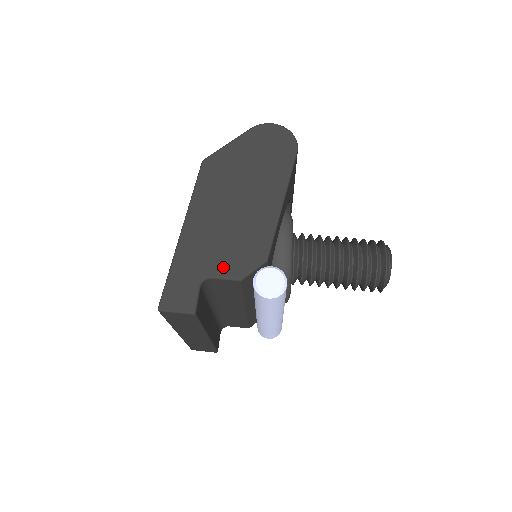
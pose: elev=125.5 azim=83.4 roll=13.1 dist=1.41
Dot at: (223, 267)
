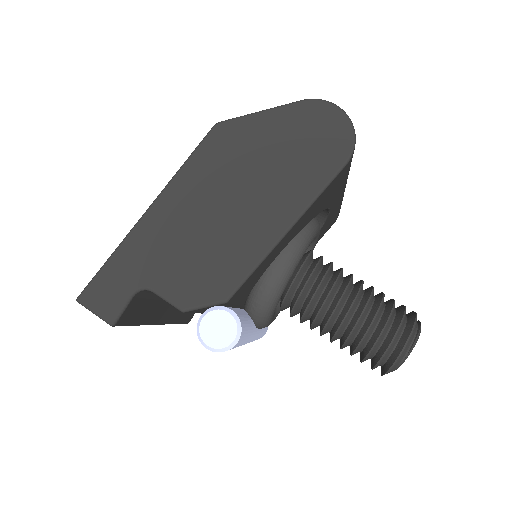
Dot at: (170, 285)
